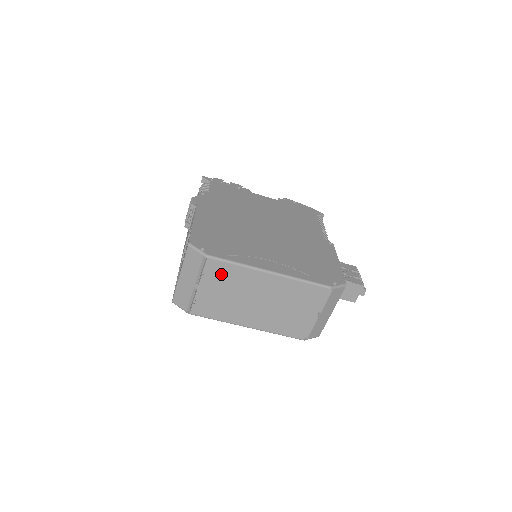
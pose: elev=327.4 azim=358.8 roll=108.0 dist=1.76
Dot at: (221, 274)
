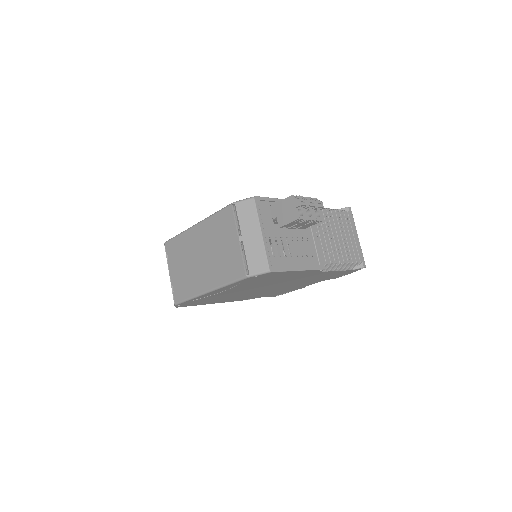
Dot at: (175, 251)
